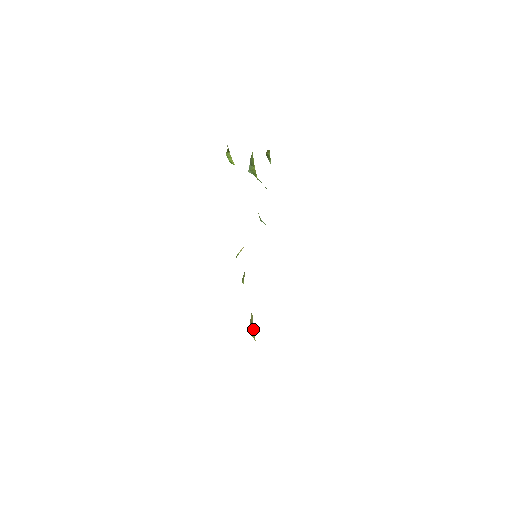
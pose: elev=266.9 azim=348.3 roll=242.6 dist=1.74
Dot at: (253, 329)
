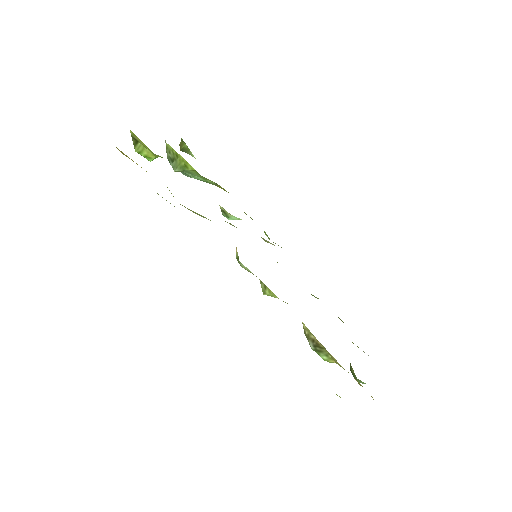
Dot at: (322, 347)
